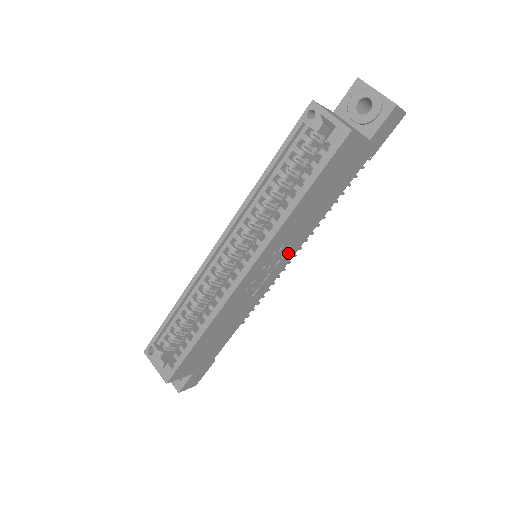
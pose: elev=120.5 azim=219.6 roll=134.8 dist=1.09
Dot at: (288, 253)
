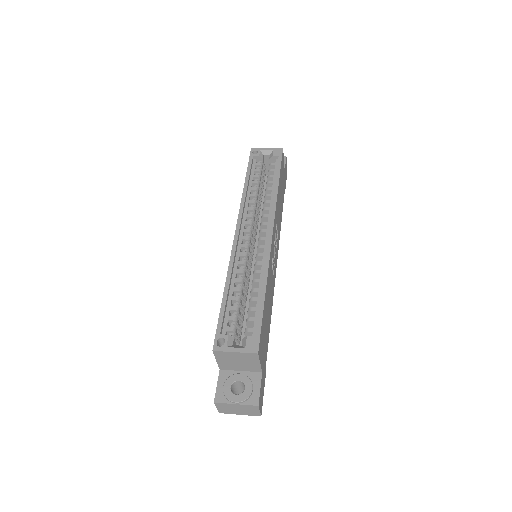
Dot at: (277, 243)
